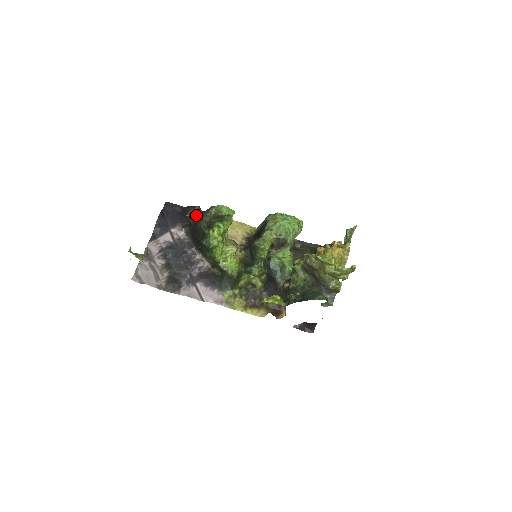
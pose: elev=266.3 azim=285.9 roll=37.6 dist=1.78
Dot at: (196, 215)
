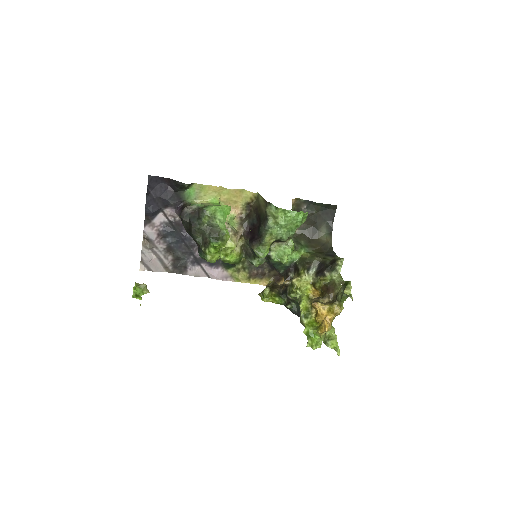
Dot at: (188, 222)
